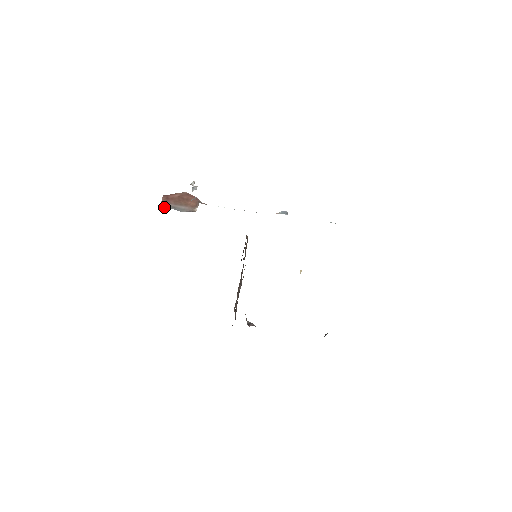
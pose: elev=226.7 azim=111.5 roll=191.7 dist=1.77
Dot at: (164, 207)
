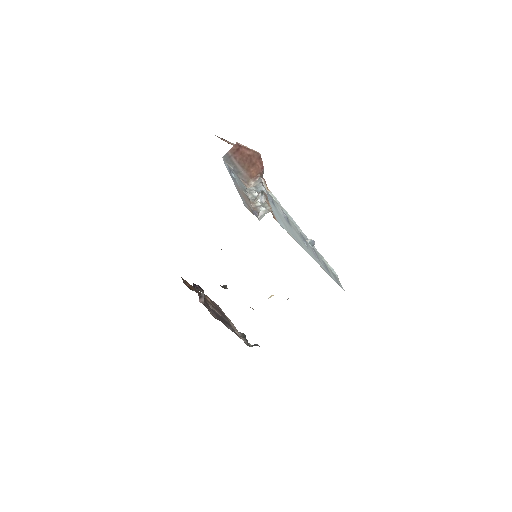
Dot at: (226, 159)
